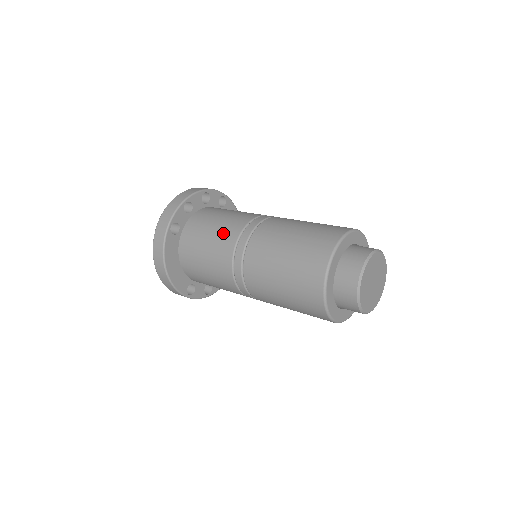
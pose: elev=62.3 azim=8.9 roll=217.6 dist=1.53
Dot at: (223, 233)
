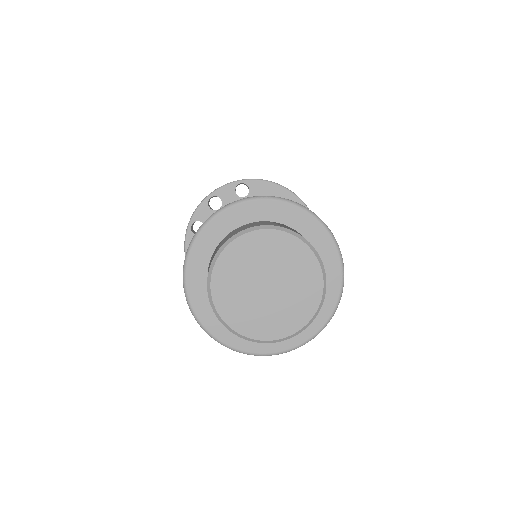
Dot at: occluded
